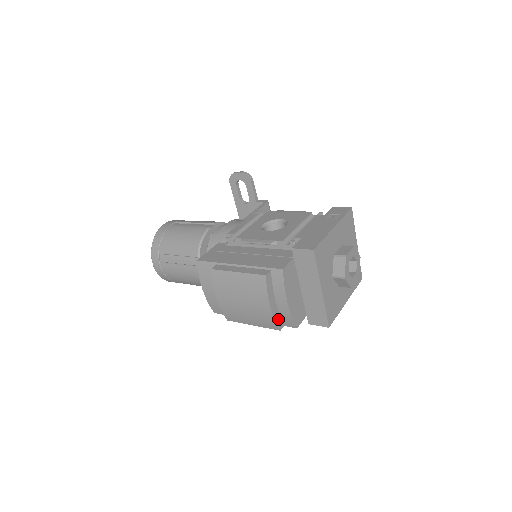
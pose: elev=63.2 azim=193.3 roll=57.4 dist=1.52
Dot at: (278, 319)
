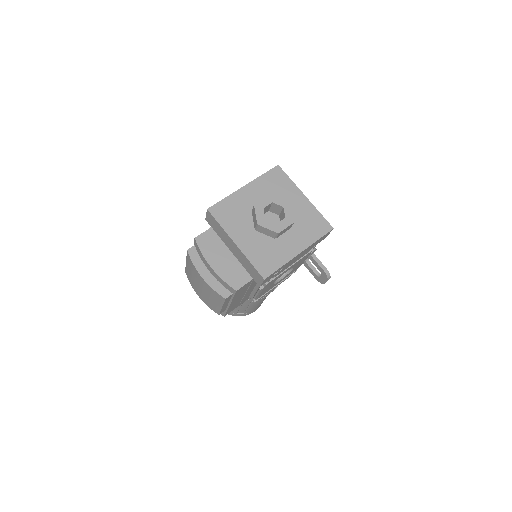
Dot at: (219, 288)
